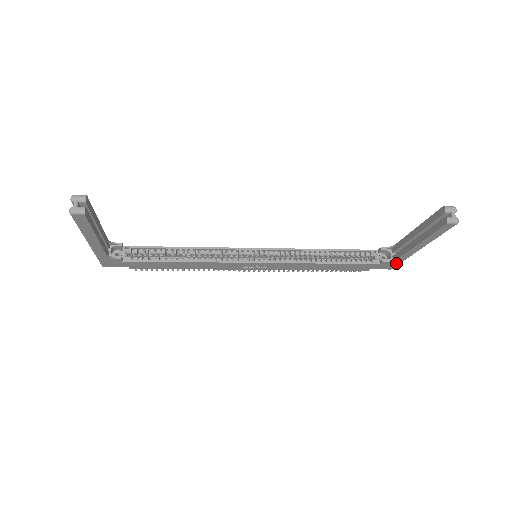
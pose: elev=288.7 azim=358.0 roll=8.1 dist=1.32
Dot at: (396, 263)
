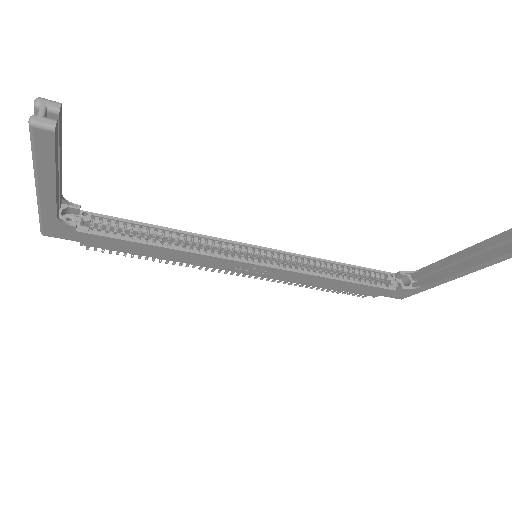
Dot at: (414, 292)
